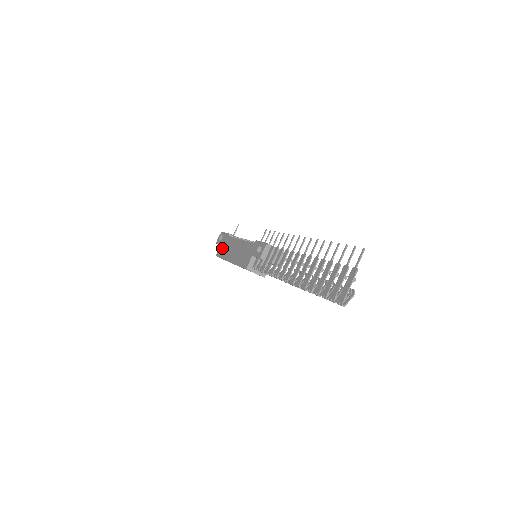
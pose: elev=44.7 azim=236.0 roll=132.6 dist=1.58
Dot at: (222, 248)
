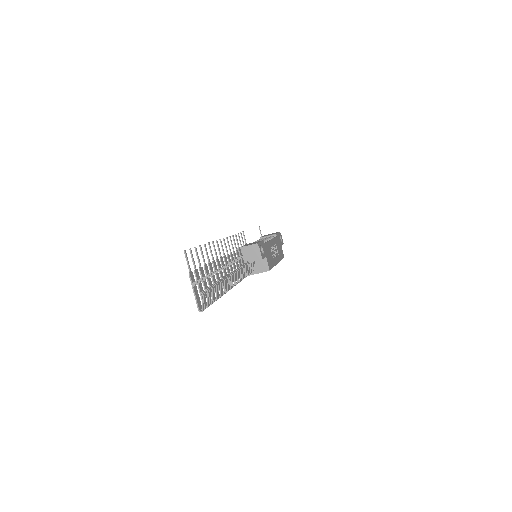
Dot at: occluded
